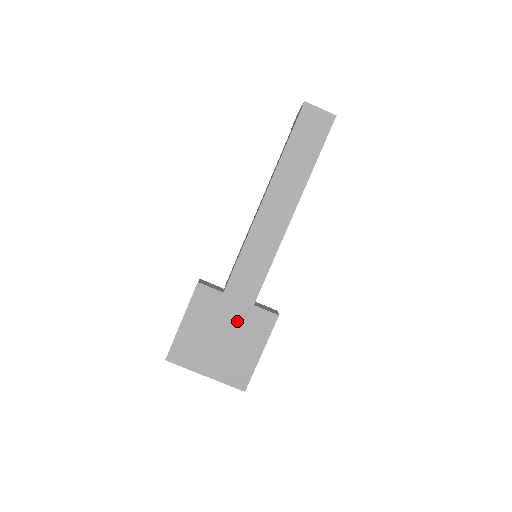
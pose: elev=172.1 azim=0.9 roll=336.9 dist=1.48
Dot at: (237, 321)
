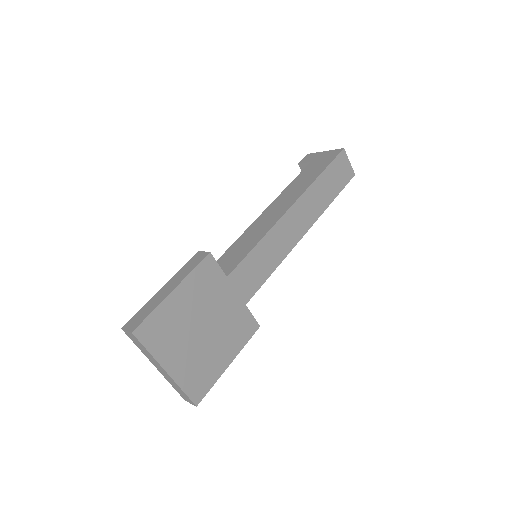
Dot at: (225, 316)
